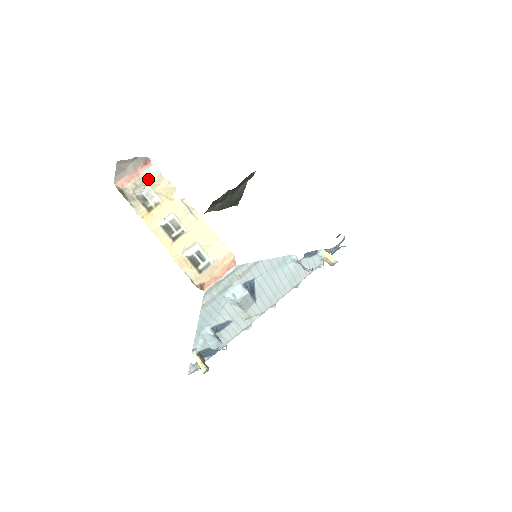
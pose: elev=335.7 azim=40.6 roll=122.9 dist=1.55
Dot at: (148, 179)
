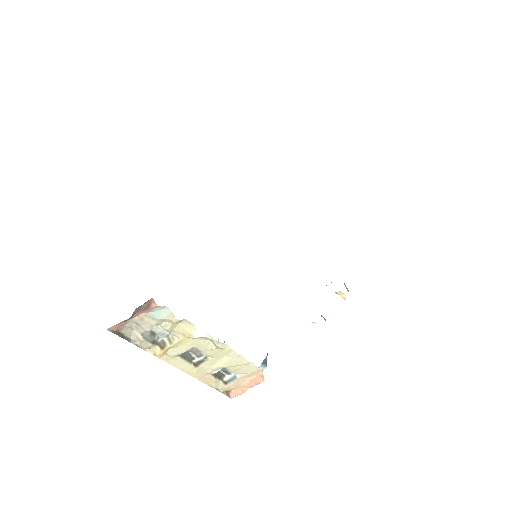
Dot at: (155, 320)
